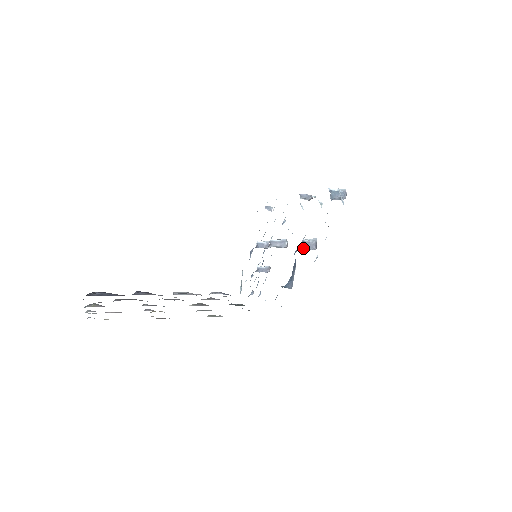
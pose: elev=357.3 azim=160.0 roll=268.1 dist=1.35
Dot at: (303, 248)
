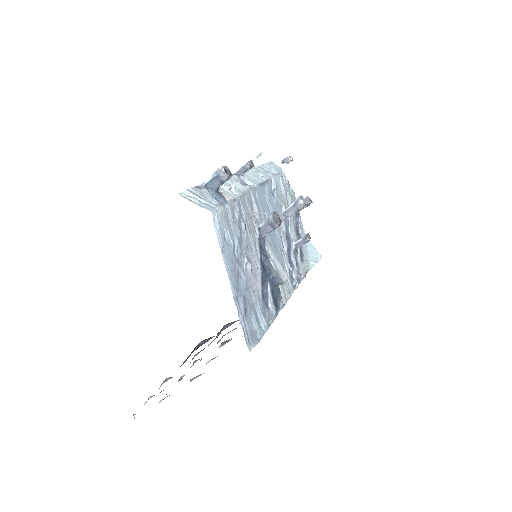
Dot at: (266, 234)
